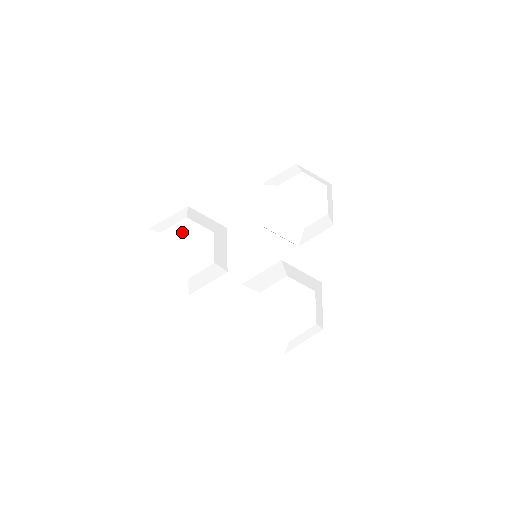
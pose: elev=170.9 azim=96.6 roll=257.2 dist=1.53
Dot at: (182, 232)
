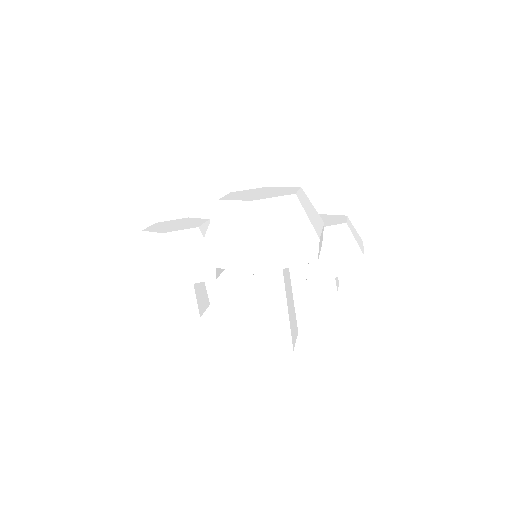
Dot at: (178, 221)
